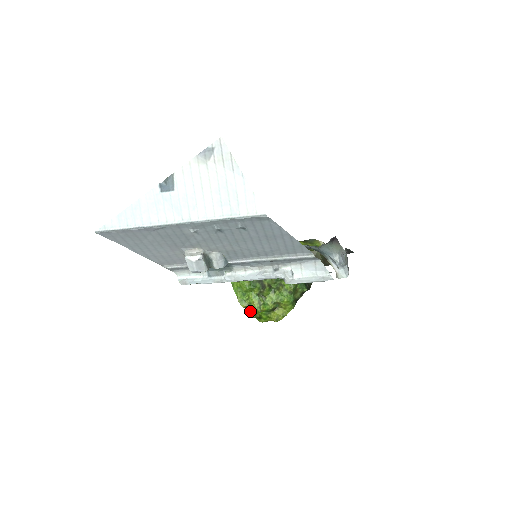
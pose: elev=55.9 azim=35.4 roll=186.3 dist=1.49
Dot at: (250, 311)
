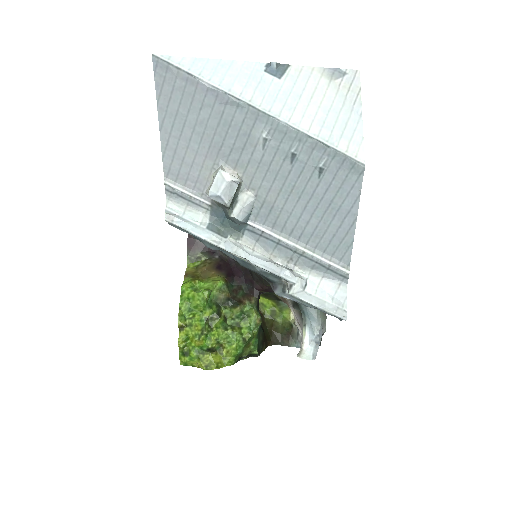
Dot at: (183, 336)
